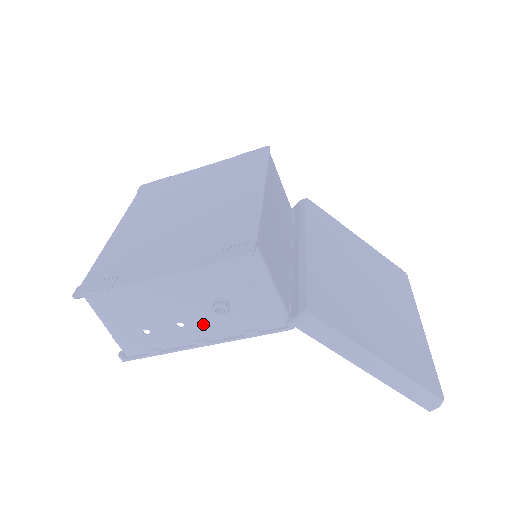
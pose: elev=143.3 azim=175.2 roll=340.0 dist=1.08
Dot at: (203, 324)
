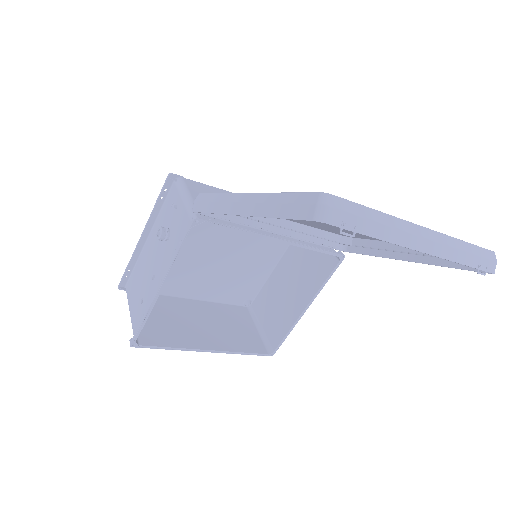
Dot at: (162, 265)
